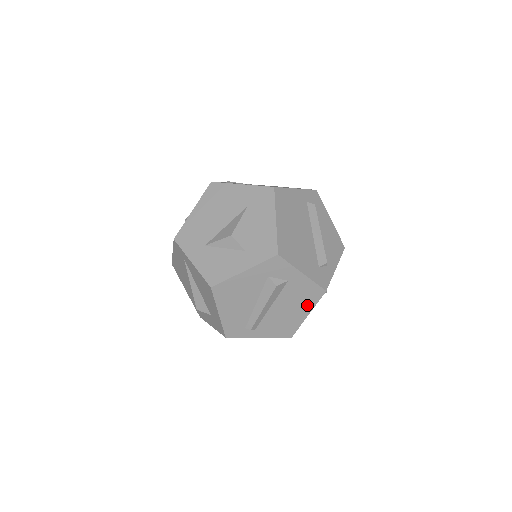
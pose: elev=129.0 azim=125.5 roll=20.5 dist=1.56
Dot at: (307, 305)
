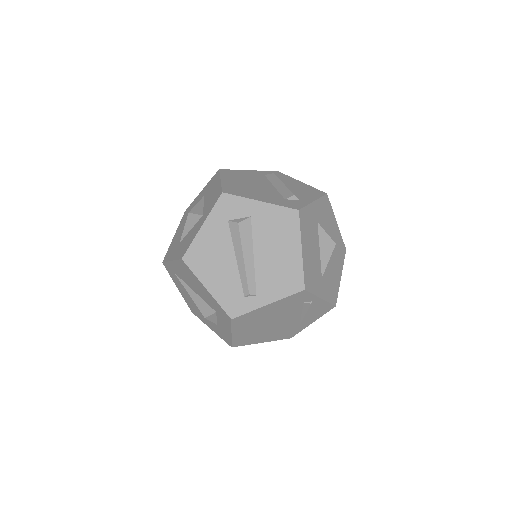
Dot at: (291, 237)
